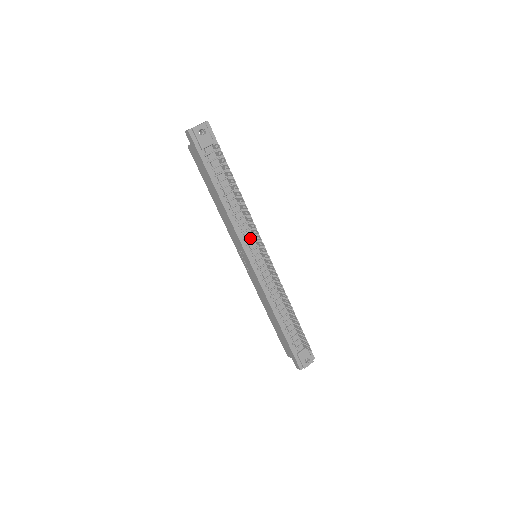
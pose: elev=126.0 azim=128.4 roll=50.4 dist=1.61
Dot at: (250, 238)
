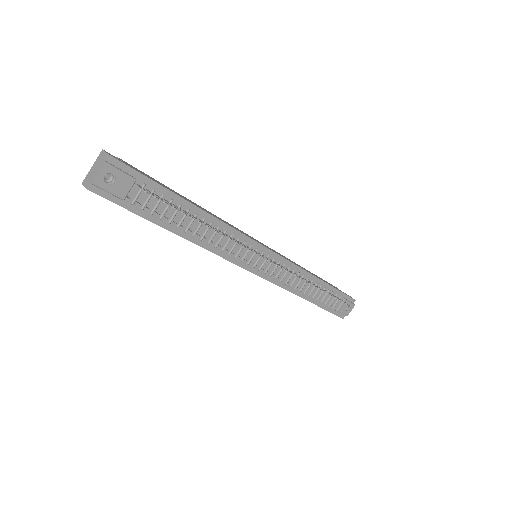
Dot at: (242, 250)
